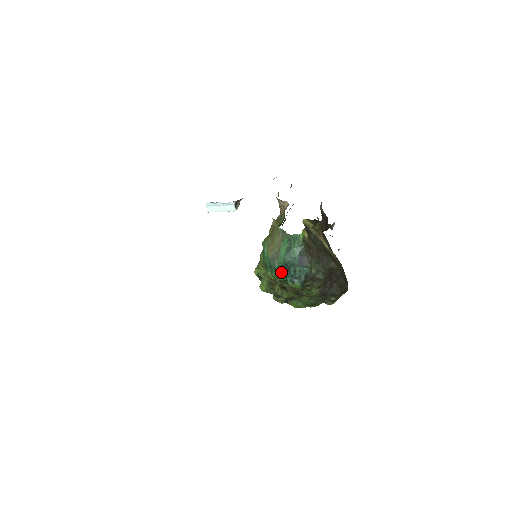
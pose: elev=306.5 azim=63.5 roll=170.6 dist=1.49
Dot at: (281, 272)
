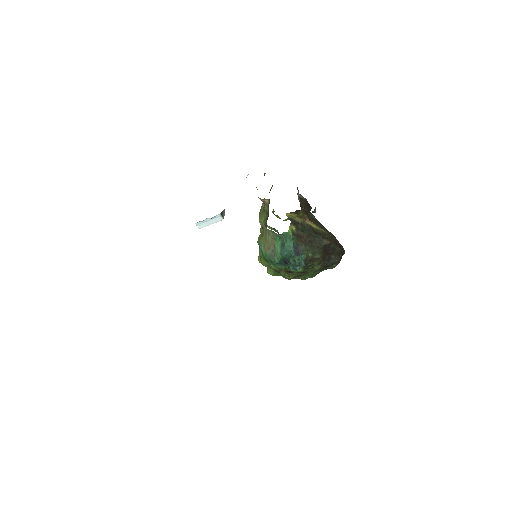
Dot at: (282, 263)
